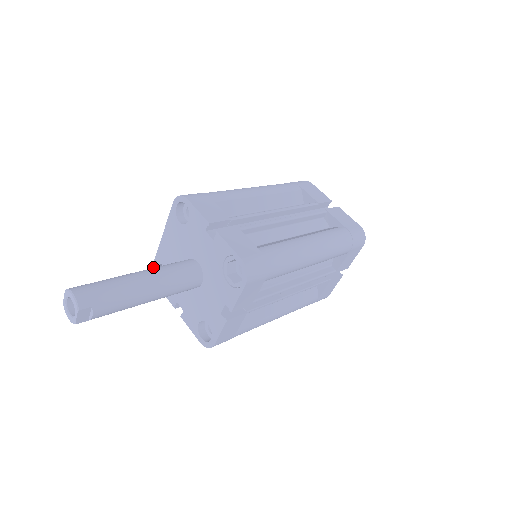
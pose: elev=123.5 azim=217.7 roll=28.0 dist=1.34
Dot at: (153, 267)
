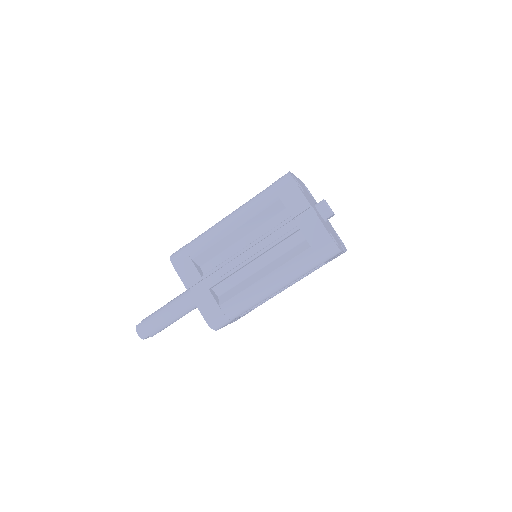
Dot at: occluded
